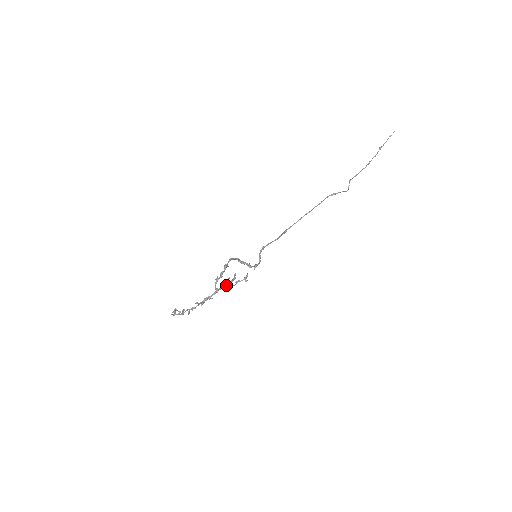
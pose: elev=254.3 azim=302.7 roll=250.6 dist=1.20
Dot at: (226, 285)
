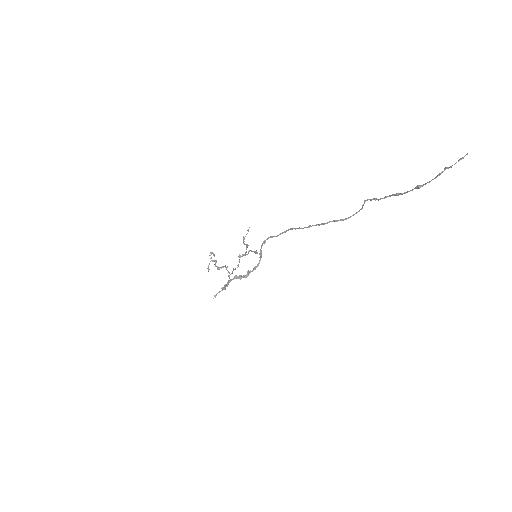
Dot at: (239, 262)
